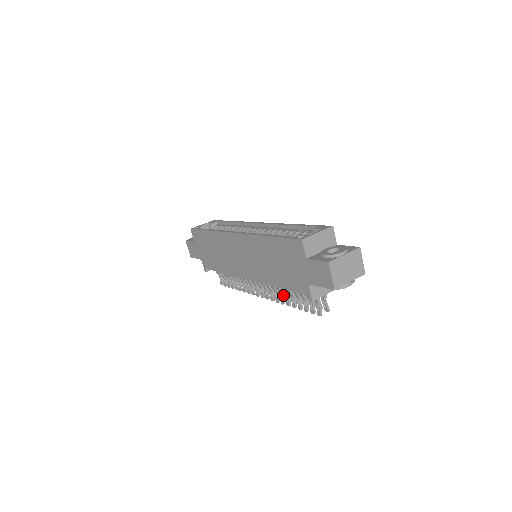
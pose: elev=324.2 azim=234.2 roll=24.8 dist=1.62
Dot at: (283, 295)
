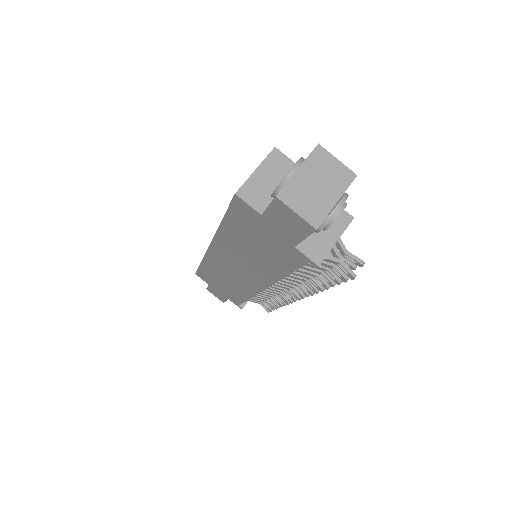
Dot at: (308, 281)
